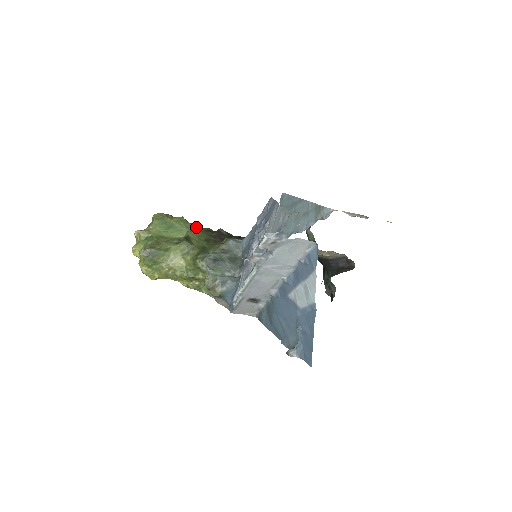
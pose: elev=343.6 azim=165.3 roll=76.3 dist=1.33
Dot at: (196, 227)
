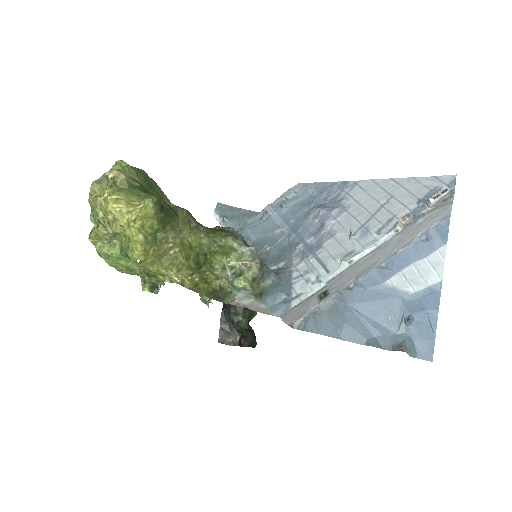
Dot at: occluded
